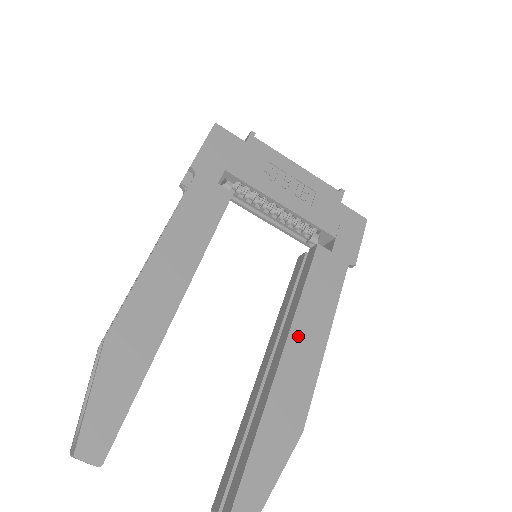
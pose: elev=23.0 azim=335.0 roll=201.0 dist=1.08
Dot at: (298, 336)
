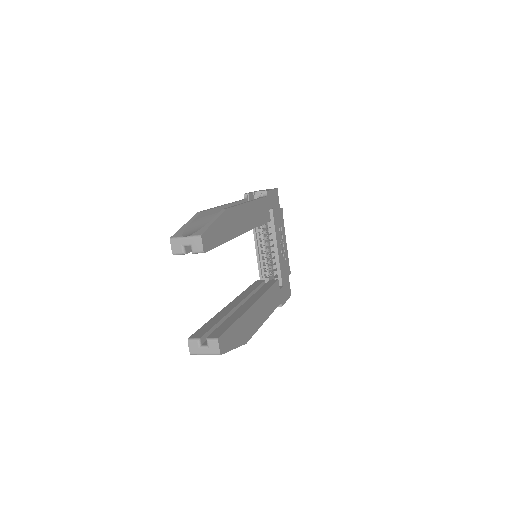
Dot at: (261, 304)
